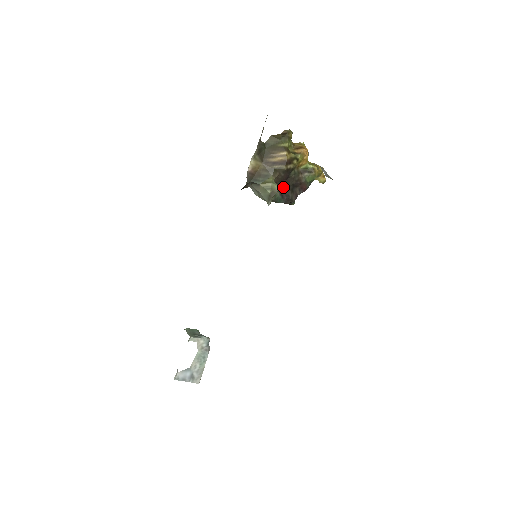
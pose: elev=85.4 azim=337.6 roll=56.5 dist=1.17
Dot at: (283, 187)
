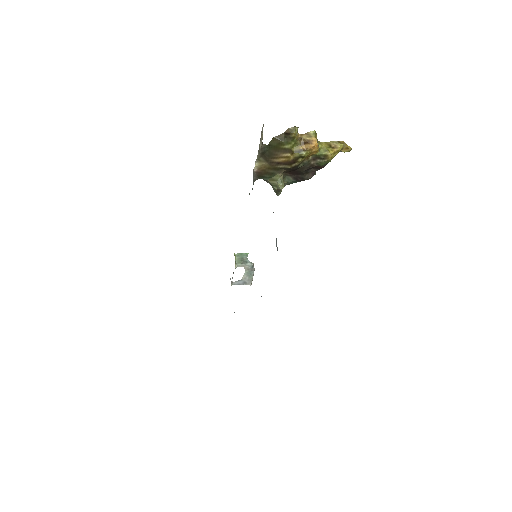
Dot at: (295, 173)
